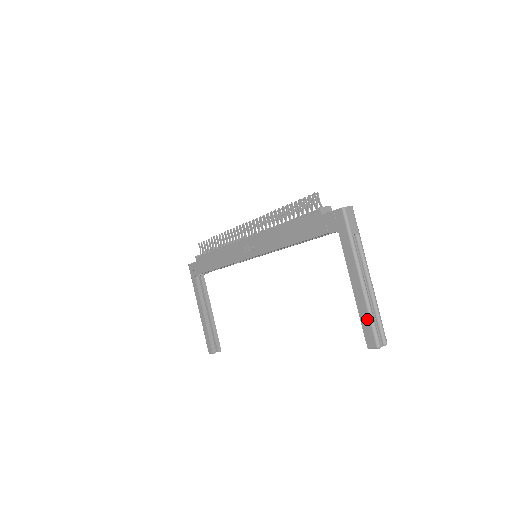
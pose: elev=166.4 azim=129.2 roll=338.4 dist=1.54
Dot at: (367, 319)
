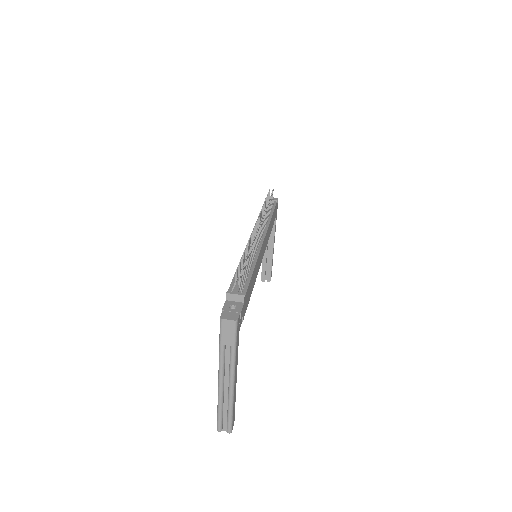
Dot at: (218, 407)
